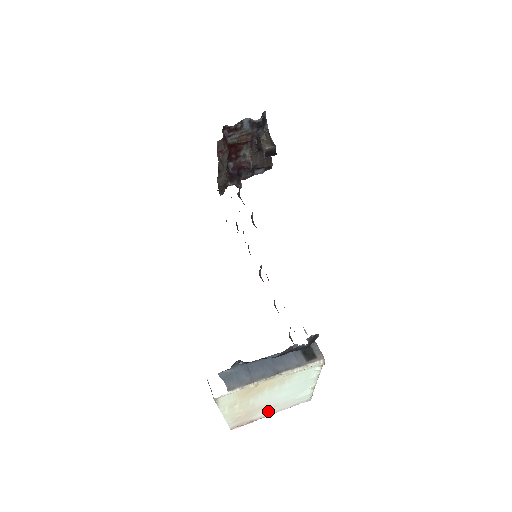
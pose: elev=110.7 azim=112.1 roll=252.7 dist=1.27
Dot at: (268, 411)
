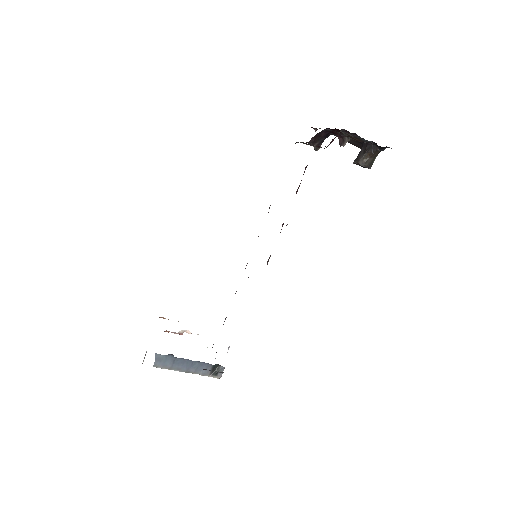
Dot at: occluded
